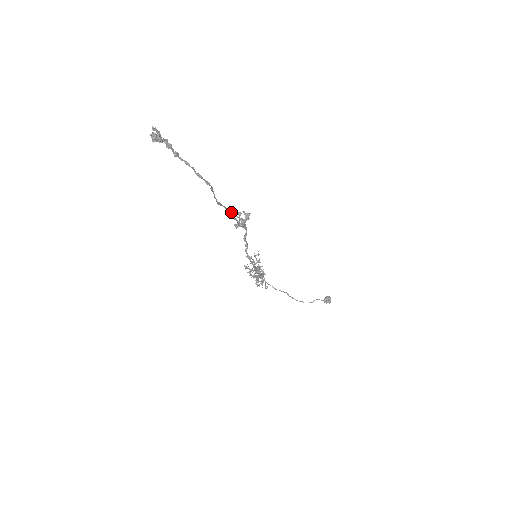
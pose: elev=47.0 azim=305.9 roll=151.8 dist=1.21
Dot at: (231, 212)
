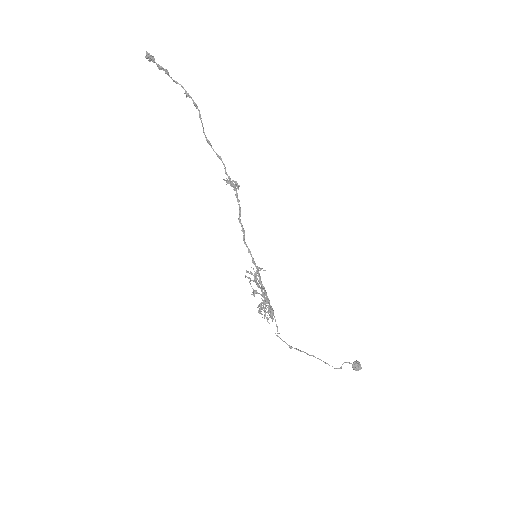
Dot at: (221, 158)
